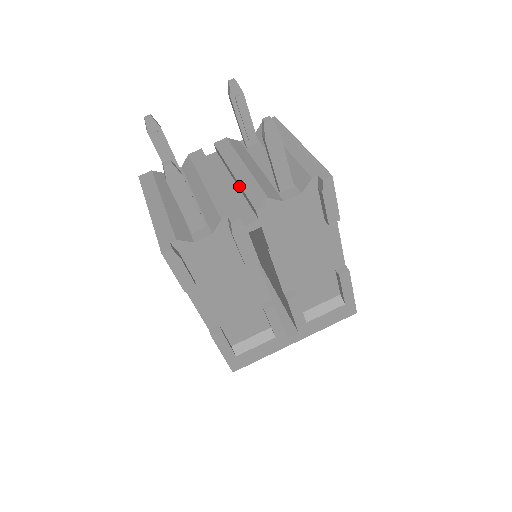
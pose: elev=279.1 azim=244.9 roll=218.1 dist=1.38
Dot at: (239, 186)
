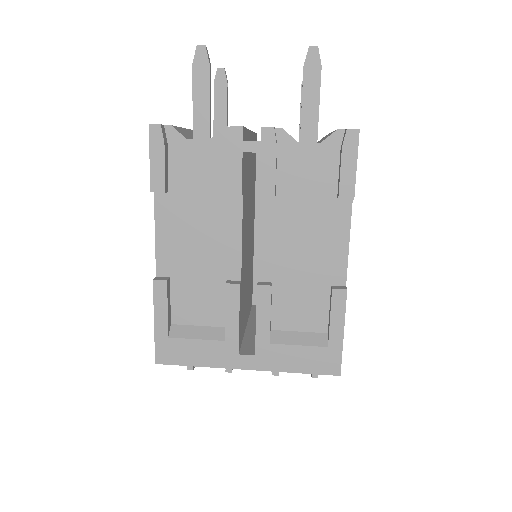
Dot at: occluded
